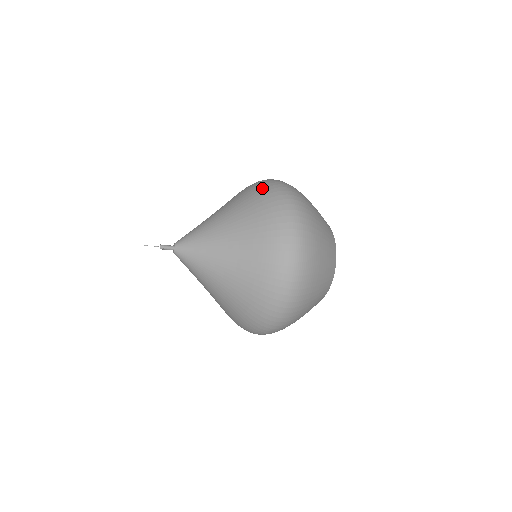
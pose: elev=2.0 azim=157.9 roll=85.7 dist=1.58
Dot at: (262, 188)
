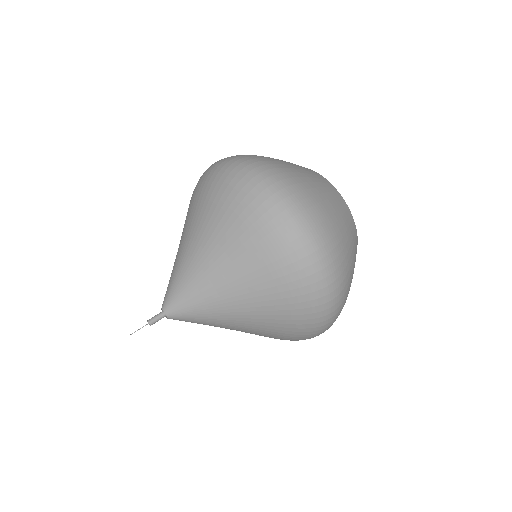
Dot at: (224, 186)
